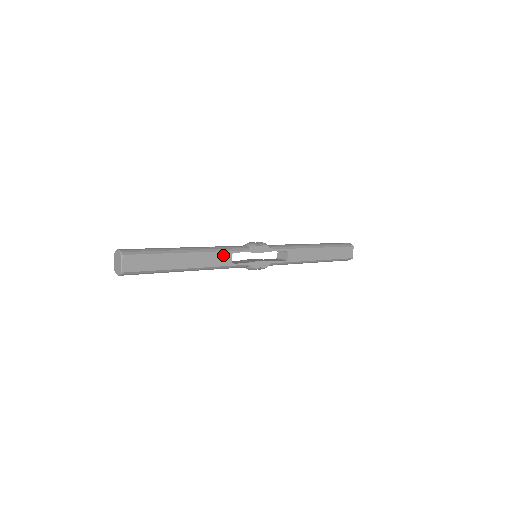
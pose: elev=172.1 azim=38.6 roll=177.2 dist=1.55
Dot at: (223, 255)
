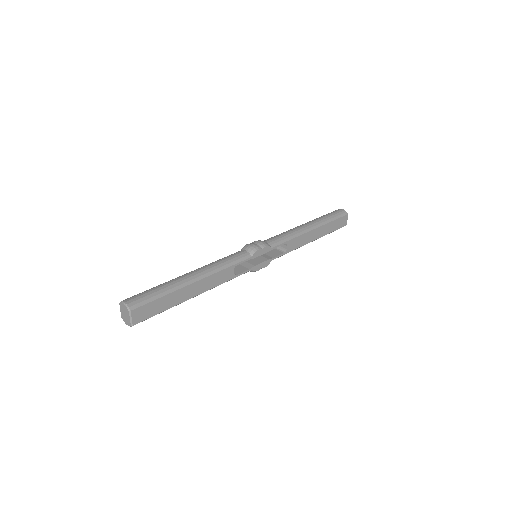
Dot at: (226, 272)
